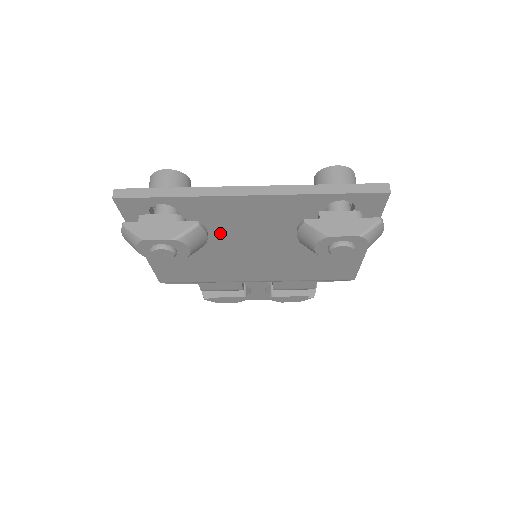
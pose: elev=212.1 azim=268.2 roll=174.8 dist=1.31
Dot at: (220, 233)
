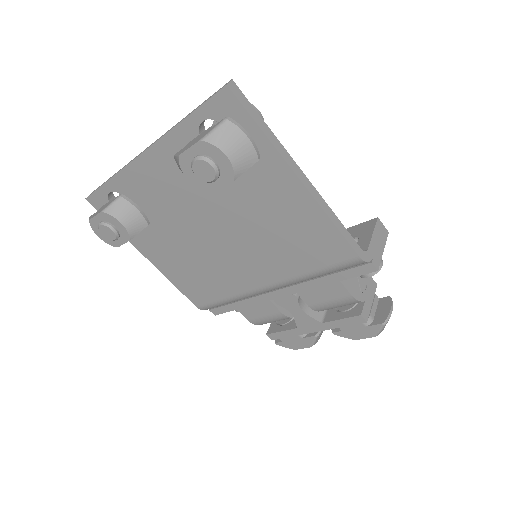
Dot at: (170, 215)
